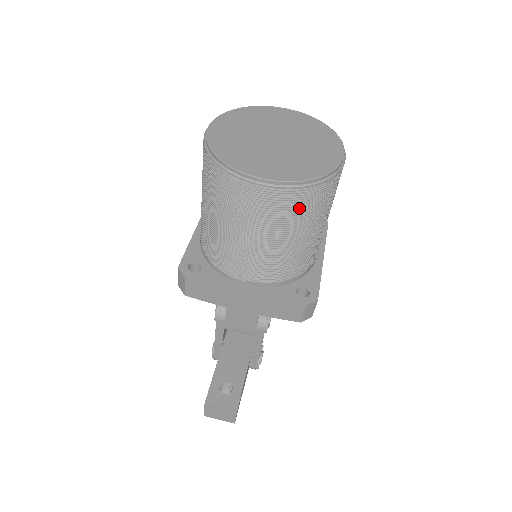
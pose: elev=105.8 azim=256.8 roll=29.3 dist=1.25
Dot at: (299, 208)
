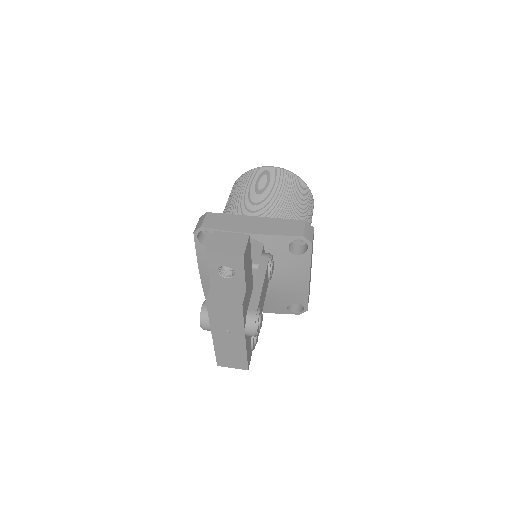
Dot at: (292, 183)
